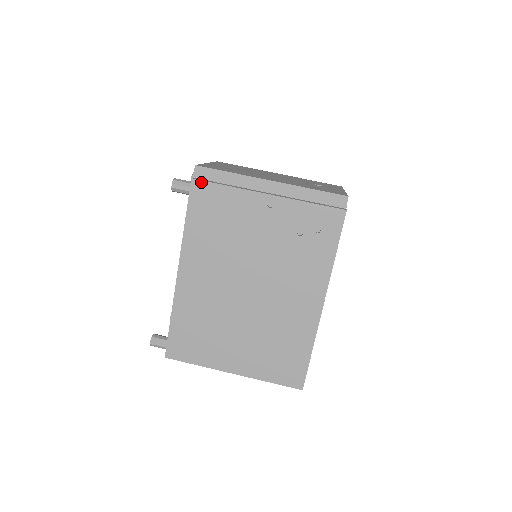
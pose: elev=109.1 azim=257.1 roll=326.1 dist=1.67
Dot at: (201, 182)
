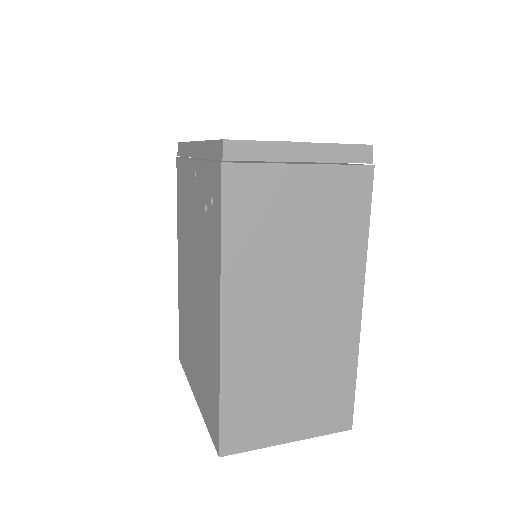
Dot at: (178, 159)
